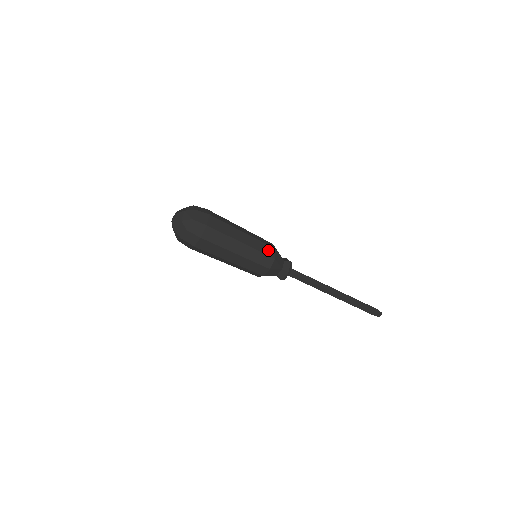
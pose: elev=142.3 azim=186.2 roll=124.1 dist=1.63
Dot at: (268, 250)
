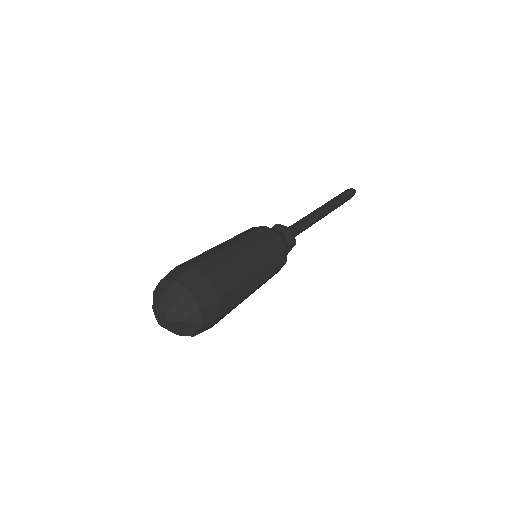
Dot at: (276, 245)
